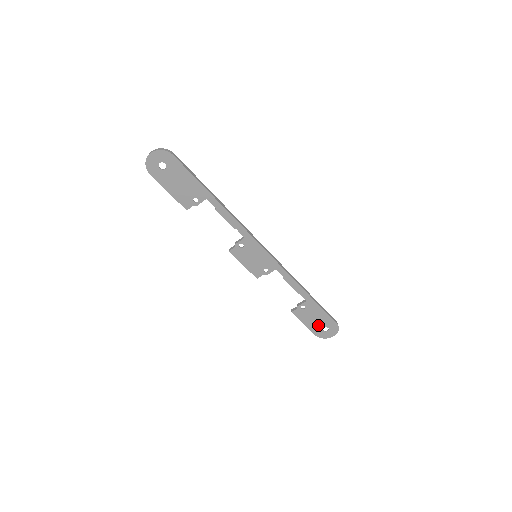
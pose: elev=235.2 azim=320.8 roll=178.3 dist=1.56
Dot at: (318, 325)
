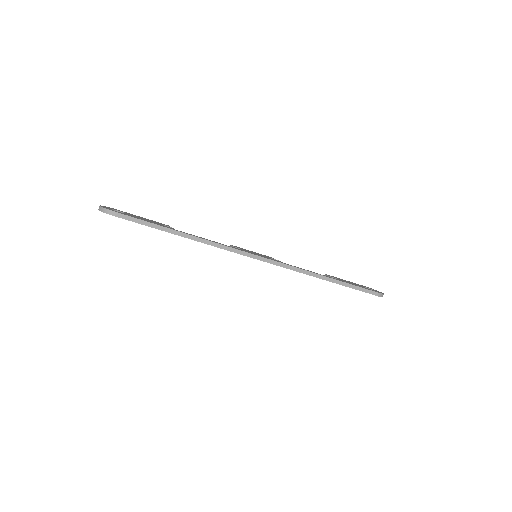
Dot at: occluded
